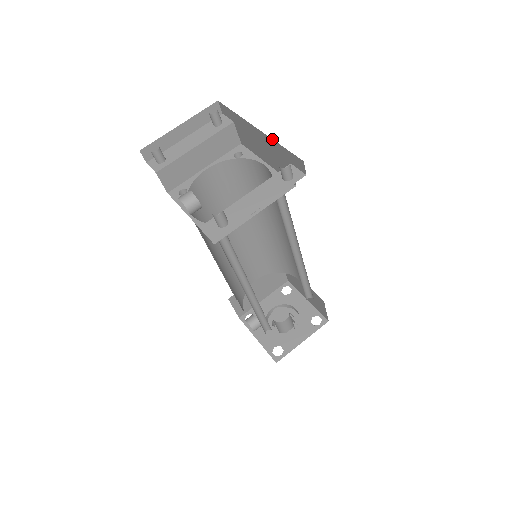
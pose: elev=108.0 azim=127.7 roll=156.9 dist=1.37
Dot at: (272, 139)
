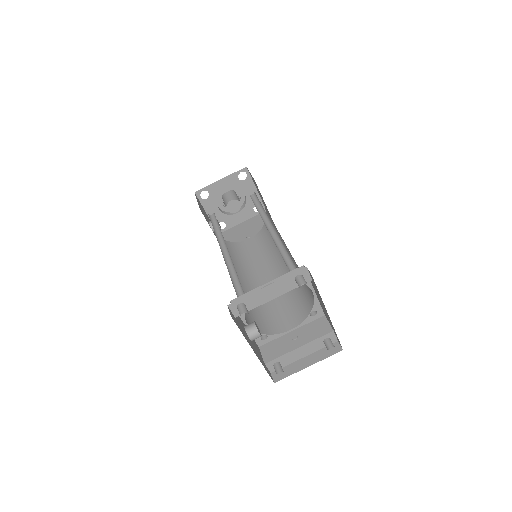
Dot at: (334, 329)
